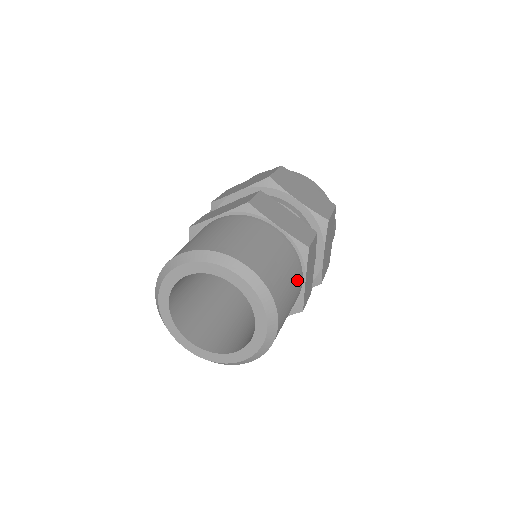
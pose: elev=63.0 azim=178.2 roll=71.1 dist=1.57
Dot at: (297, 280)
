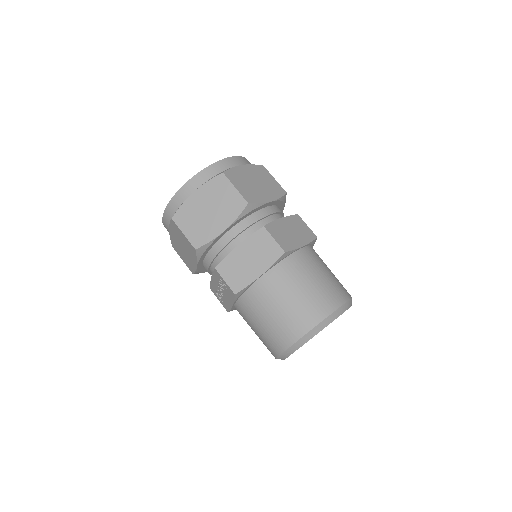
Dot at: occluded
